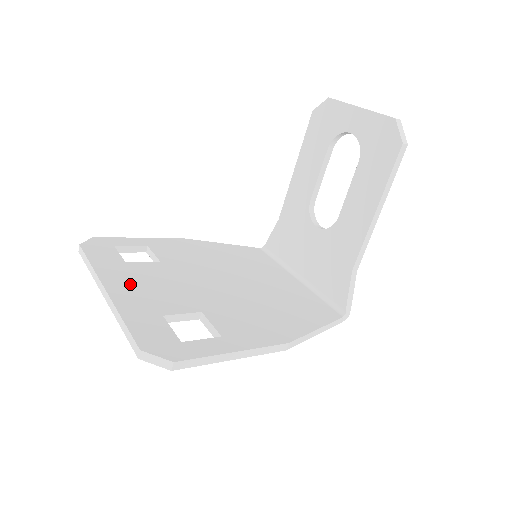
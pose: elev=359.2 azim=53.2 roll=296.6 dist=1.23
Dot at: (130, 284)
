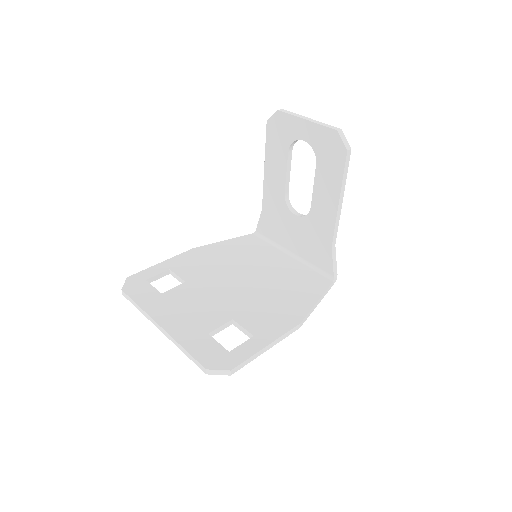
Dot at: (174, 314)
